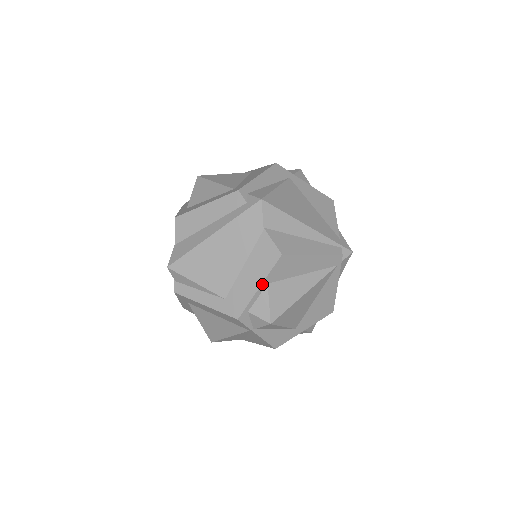
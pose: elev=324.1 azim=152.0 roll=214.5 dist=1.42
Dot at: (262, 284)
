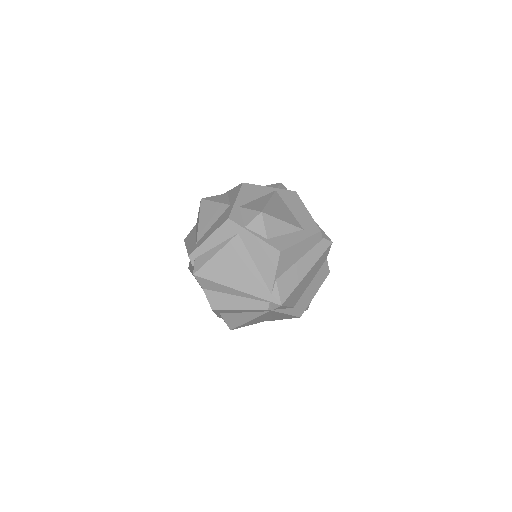
Dot at: (215, 313)
